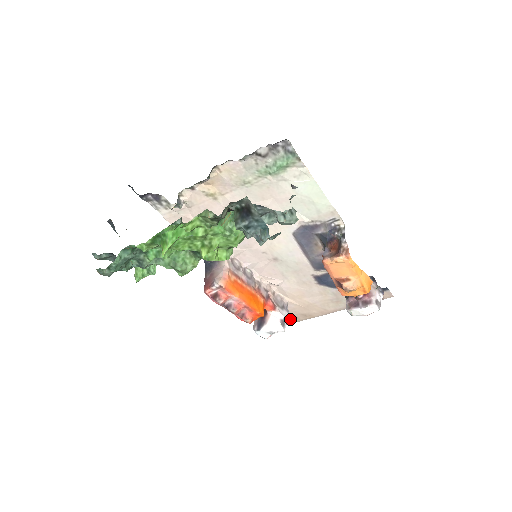
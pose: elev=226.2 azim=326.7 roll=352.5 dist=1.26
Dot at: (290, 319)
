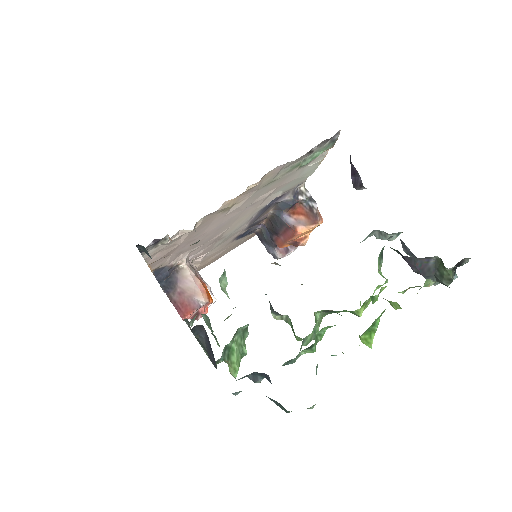
Dot at: occluded
